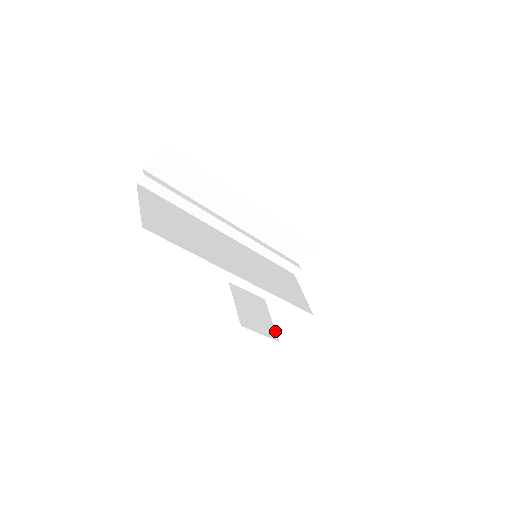
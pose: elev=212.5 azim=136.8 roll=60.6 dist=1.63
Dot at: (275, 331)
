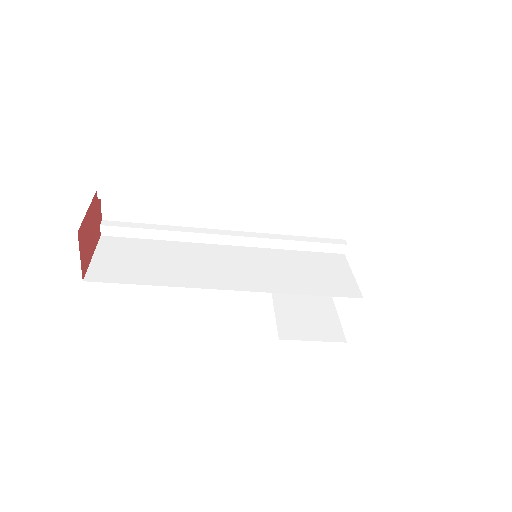
Dot at: (341, 330)
